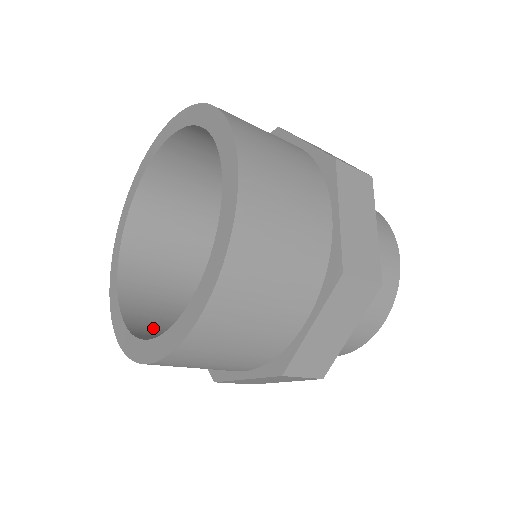
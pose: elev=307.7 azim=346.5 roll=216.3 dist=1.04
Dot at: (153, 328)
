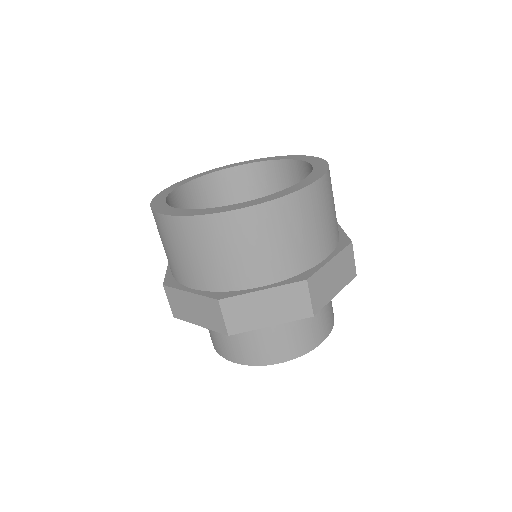
Dot at: occluded
